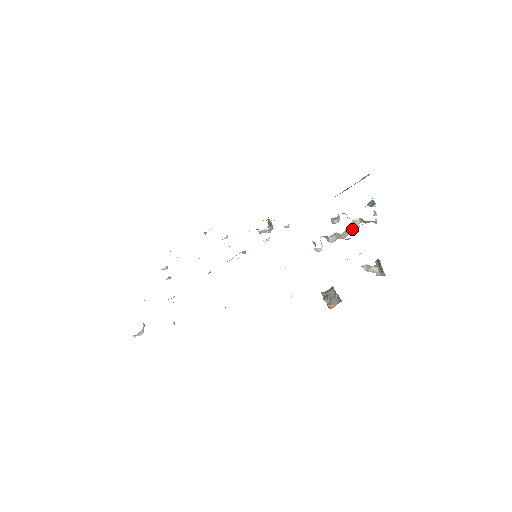
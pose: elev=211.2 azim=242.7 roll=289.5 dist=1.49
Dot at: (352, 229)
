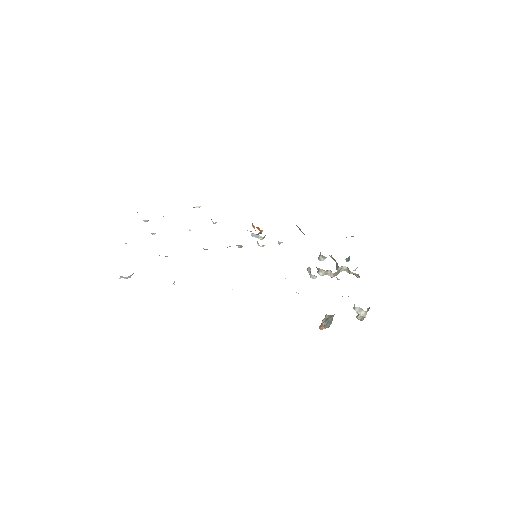
Dot at: occluded
